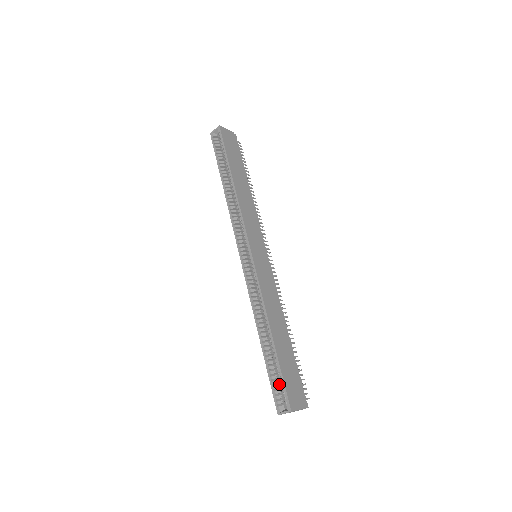
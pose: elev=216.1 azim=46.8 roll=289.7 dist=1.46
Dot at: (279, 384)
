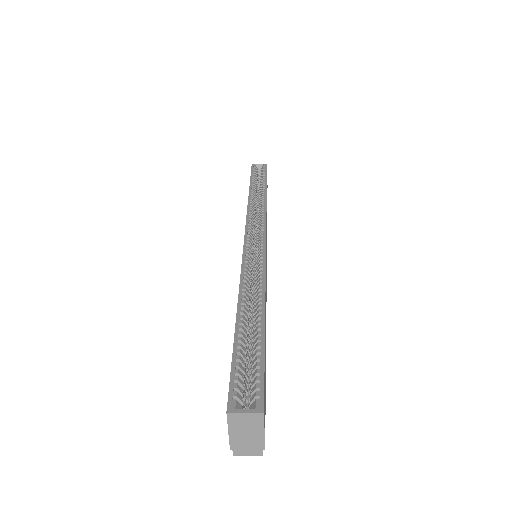
Dot at: occluded
